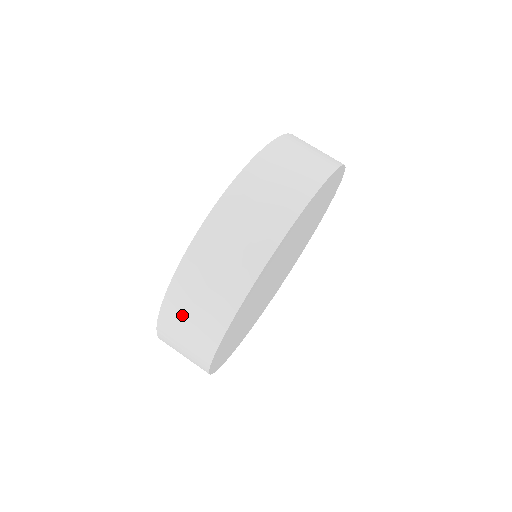
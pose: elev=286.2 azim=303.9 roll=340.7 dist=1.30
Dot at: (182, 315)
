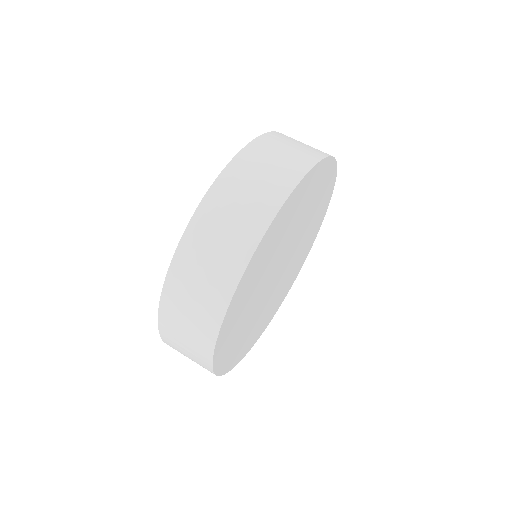
Dot at: (218, 218)
